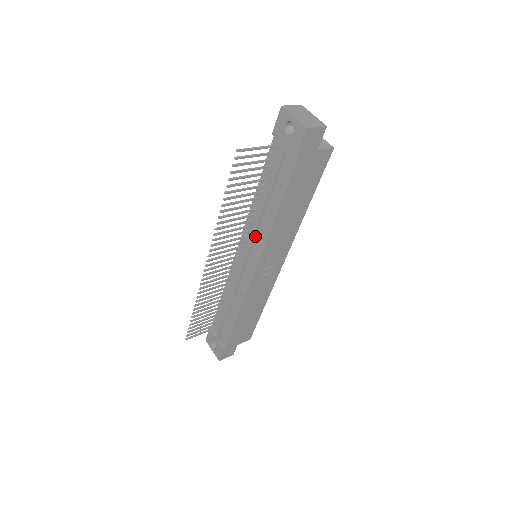
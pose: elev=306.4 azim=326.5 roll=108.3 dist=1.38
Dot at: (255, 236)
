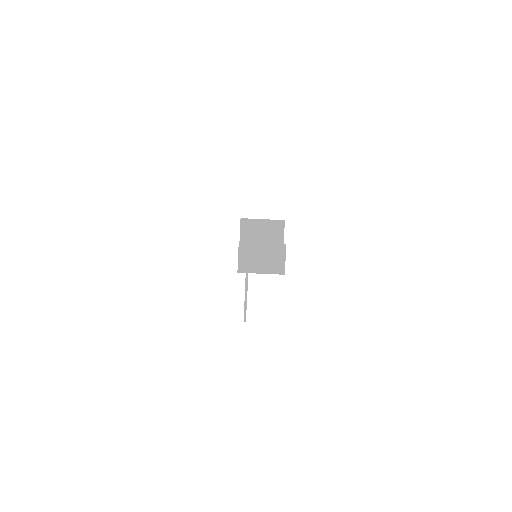
Dot at: occluded
